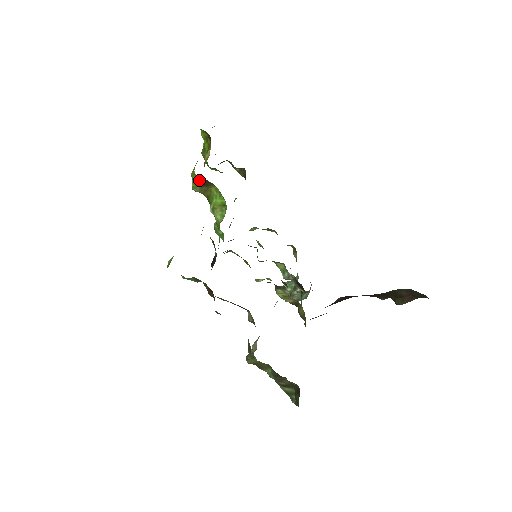
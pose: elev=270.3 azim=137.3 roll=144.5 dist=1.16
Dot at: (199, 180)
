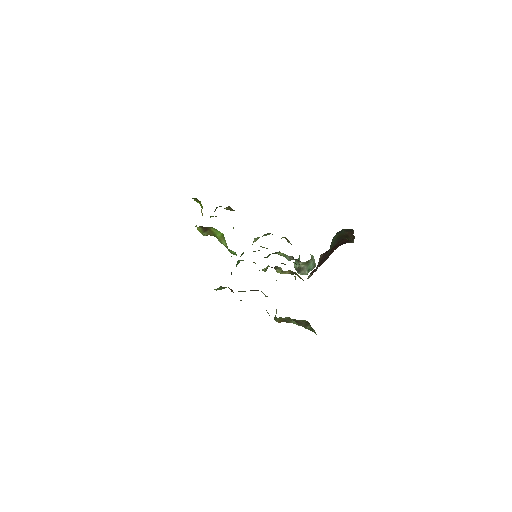
Dot at: (201, 229)
